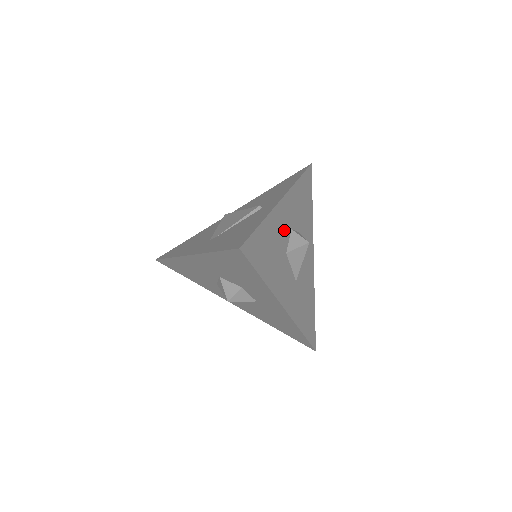
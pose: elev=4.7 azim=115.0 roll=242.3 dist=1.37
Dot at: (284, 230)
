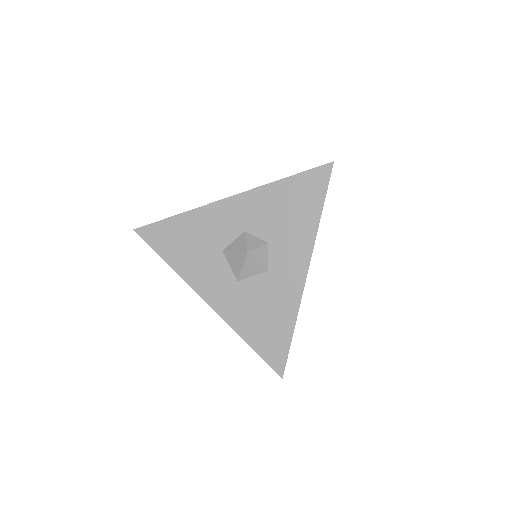
Dot at: occluded
